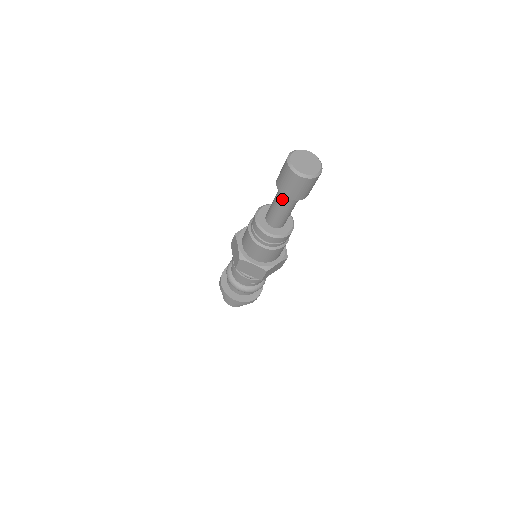
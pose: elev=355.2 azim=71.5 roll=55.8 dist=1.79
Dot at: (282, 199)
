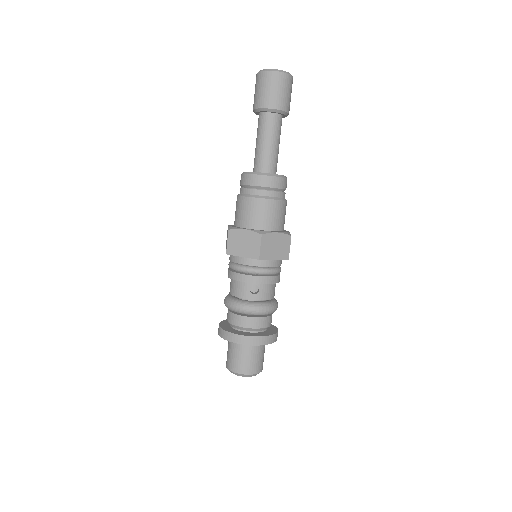
Dot at: (261, 123)
